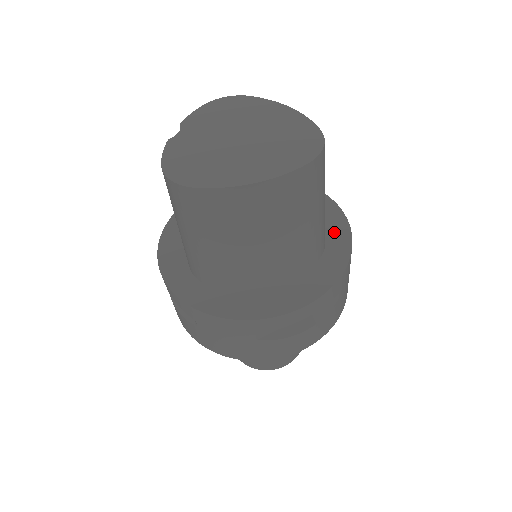
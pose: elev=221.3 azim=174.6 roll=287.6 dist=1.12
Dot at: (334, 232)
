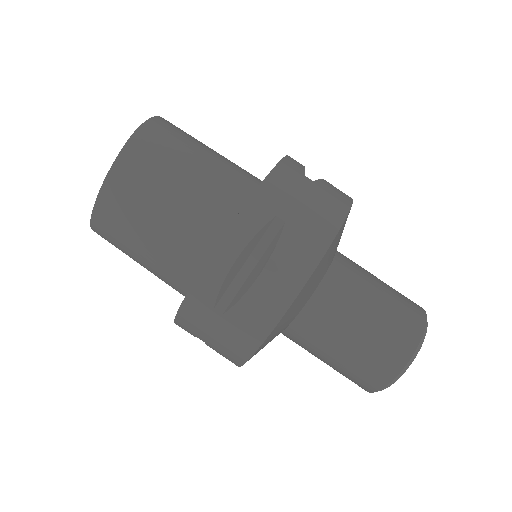
Dot at: occluded
